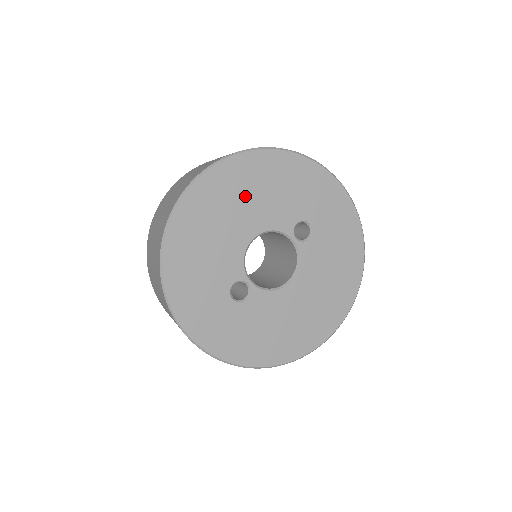
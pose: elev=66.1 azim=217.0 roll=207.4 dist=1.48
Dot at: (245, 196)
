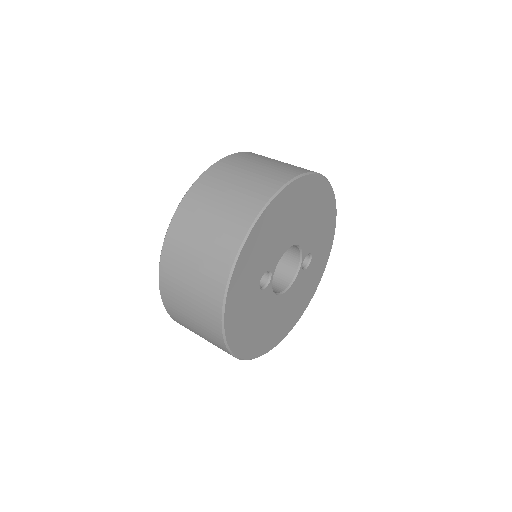
Dot at: (310, 211)
